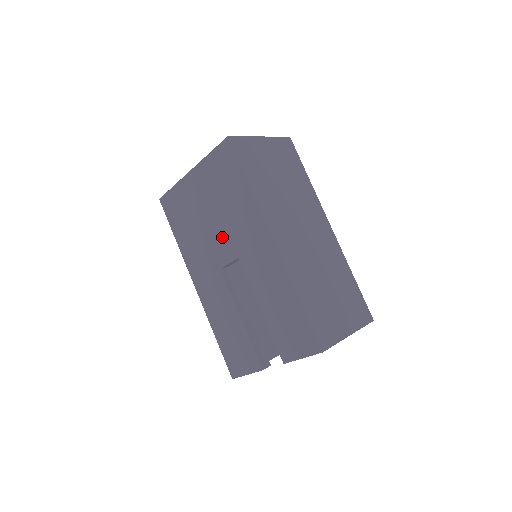
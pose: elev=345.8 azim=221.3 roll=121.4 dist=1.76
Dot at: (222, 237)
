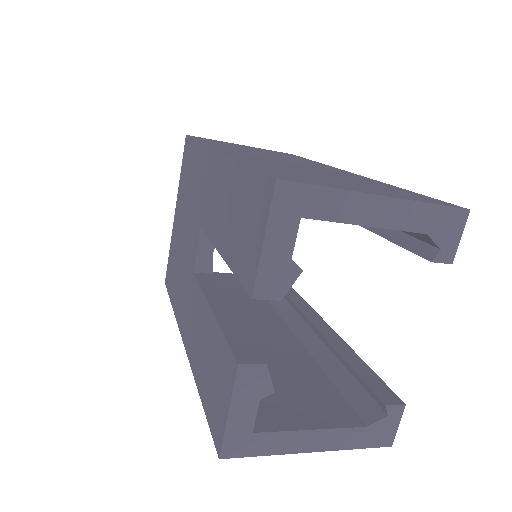
Dot at: (191, 231)
